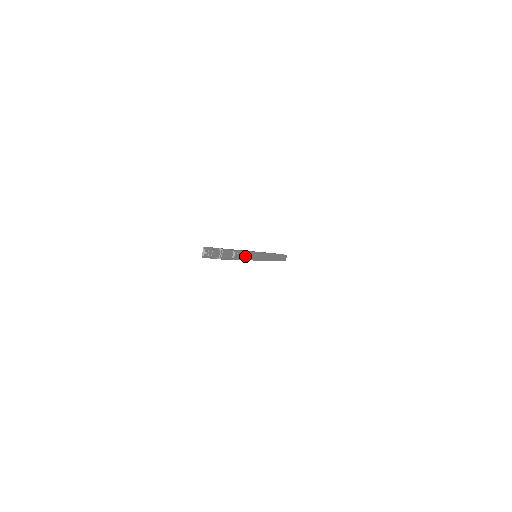
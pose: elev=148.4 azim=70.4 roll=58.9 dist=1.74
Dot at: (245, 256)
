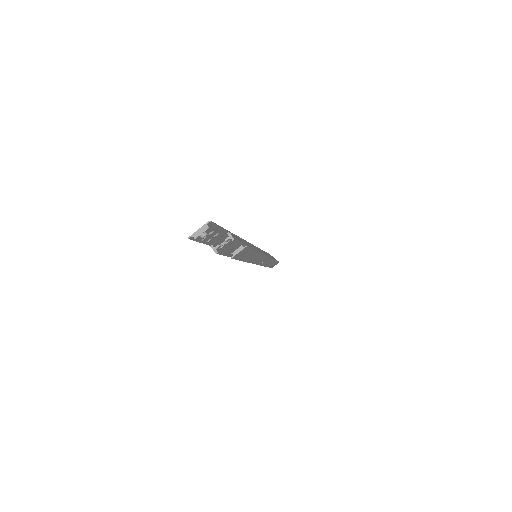
Dot at: (248, 256)
